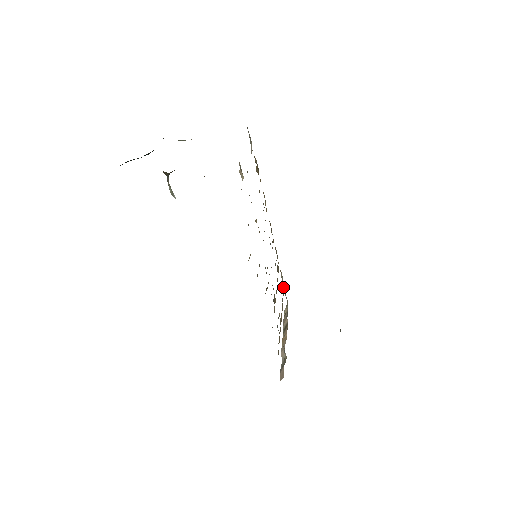
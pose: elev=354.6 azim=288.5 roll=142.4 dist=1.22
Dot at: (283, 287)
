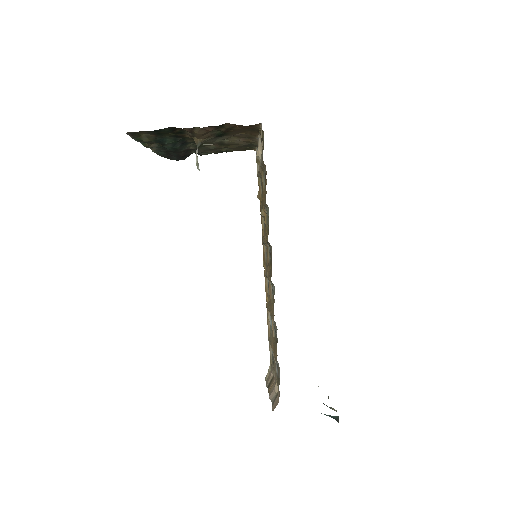
Dot at: (268, 338)
